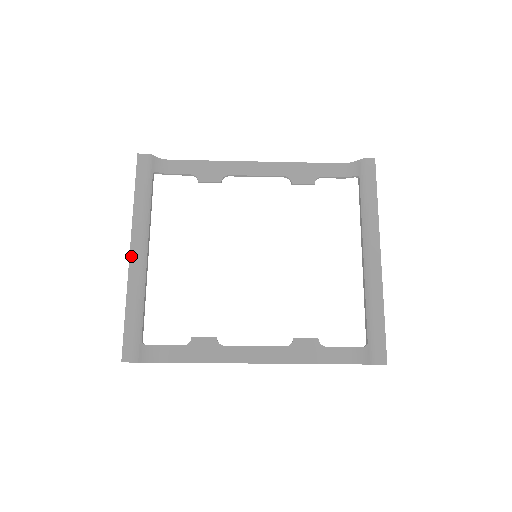
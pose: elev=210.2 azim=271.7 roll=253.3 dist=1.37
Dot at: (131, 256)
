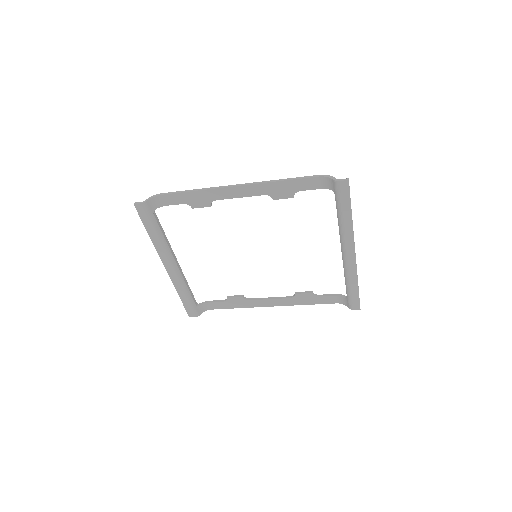
Dot at: (167, 270)
